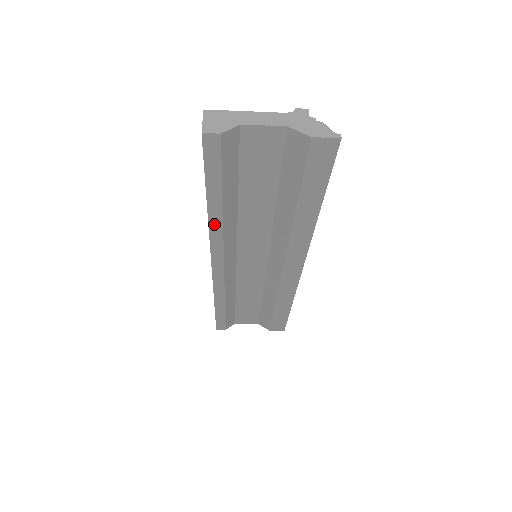
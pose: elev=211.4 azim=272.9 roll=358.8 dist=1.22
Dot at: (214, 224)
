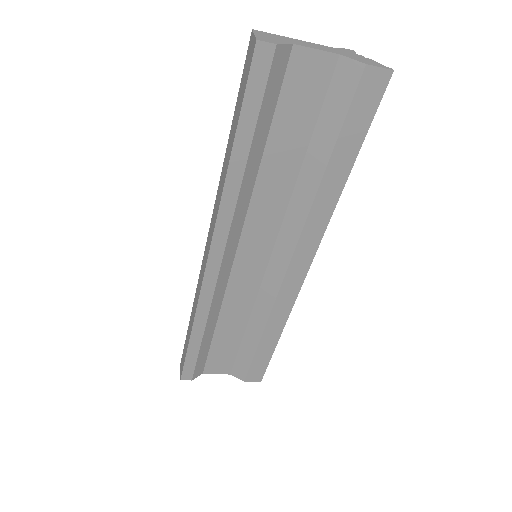
Dot at: (230, 189)
